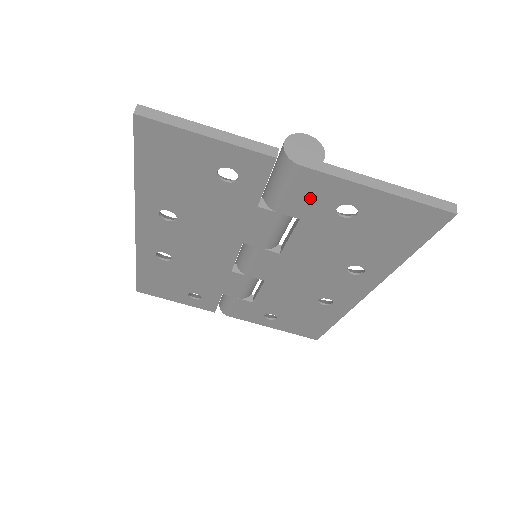
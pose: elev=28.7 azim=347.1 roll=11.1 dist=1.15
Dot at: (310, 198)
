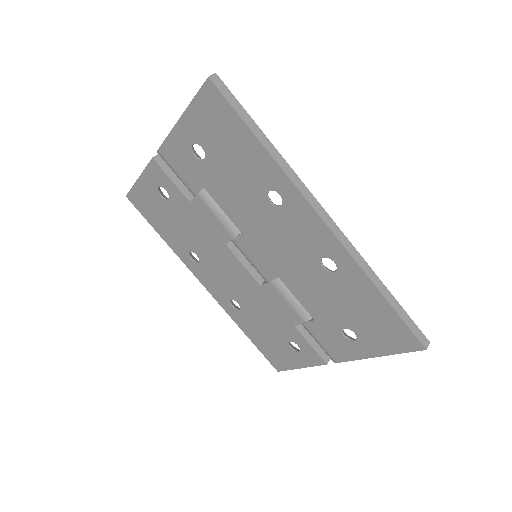
Dot at: (184, 165)
